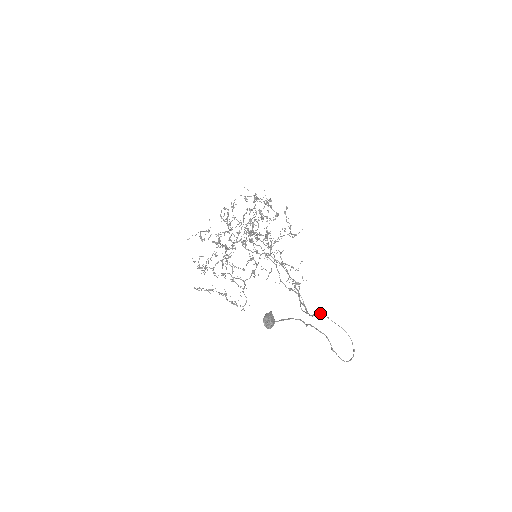
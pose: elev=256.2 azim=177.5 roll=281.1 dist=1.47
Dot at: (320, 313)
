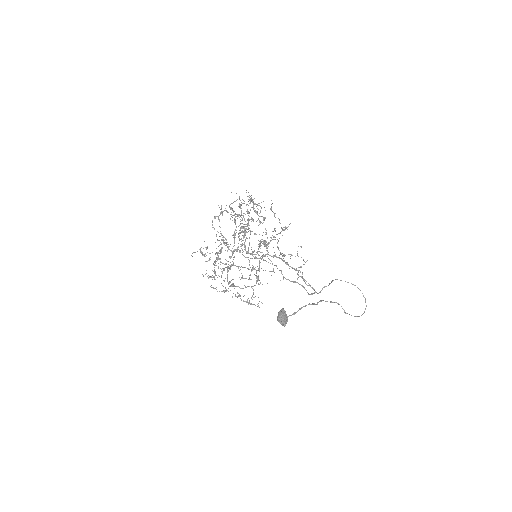
Dot at: occluded
